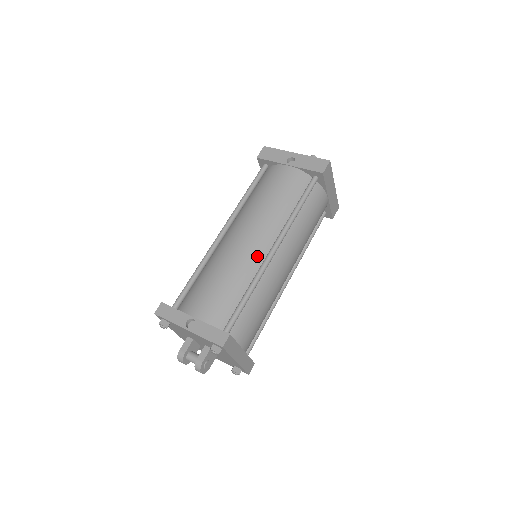
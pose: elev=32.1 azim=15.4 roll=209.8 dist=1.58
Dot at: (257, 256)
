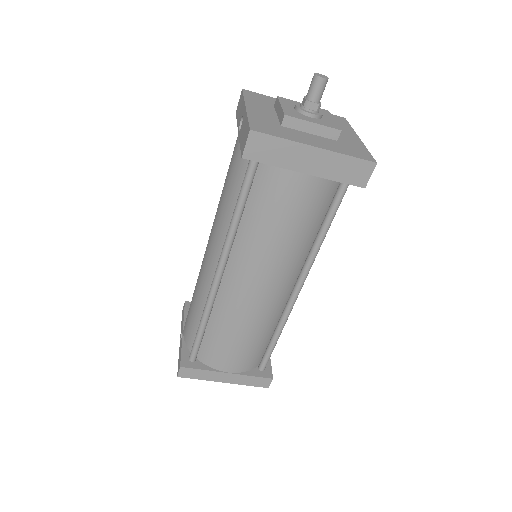
Dot at: (210, 278)
